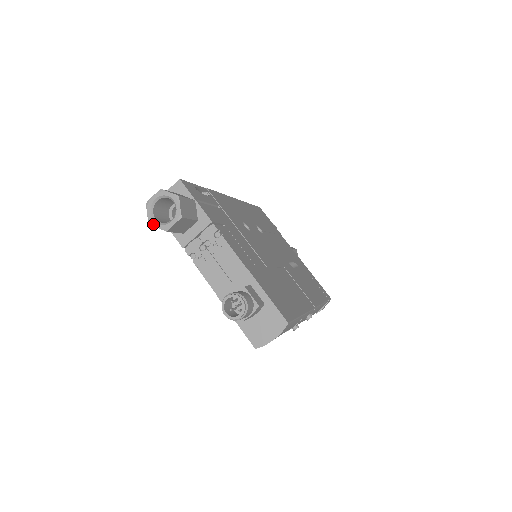
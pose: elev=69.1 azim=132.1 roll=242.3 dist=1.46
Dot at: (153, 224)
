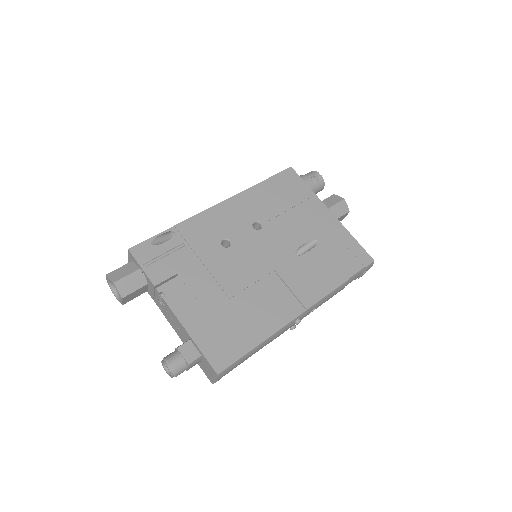
Dot at: (116, 298)
